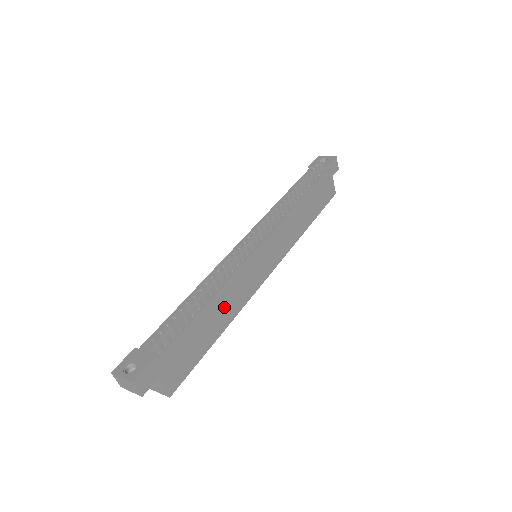
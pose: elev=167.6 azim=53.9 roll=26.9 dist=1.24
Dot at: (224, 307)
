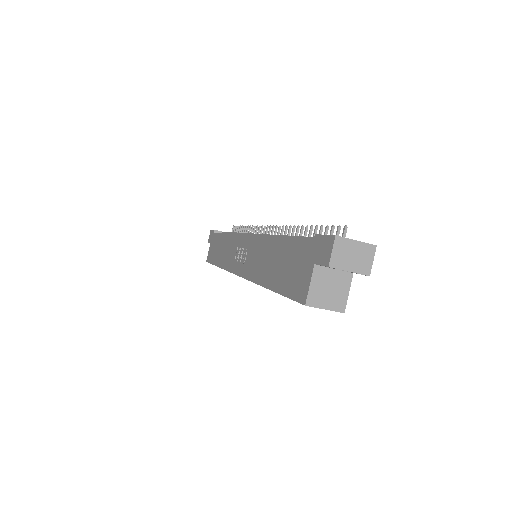
Dot at: occluded
